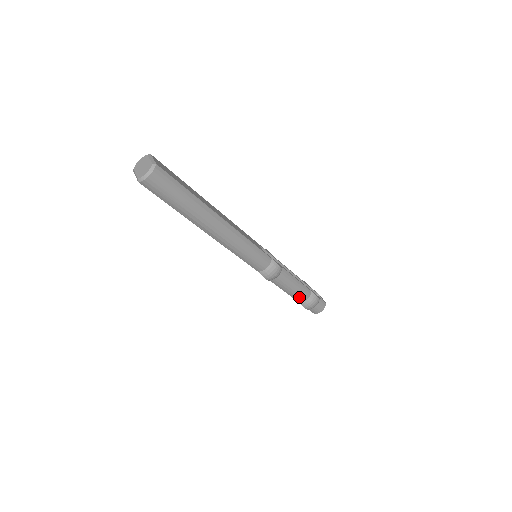
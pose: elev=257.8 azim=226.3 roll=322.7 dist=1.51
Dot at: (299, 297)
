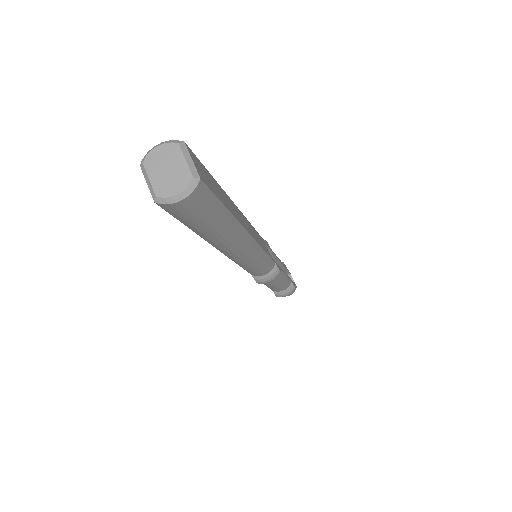
Dot at: (277, 289)
